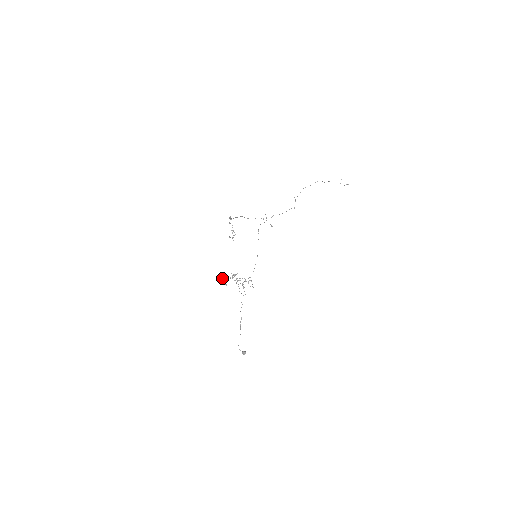
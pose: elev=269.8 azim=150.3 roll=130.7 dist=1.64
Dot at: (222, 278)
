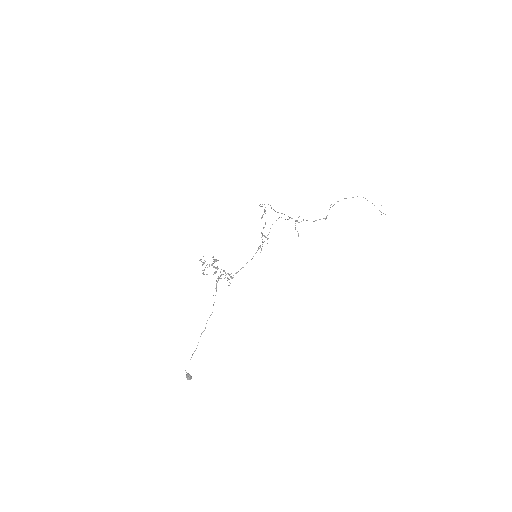
Dot at: (201, 261)
